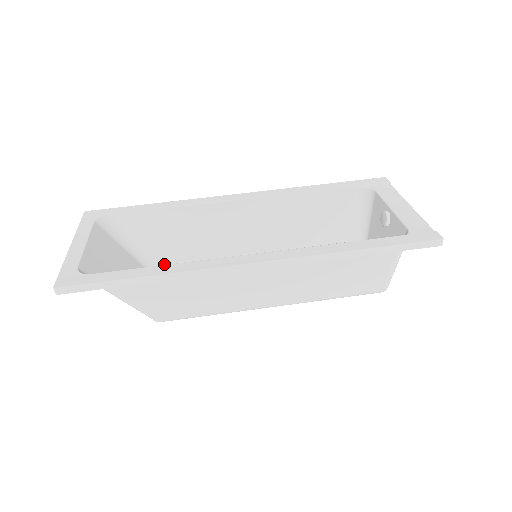
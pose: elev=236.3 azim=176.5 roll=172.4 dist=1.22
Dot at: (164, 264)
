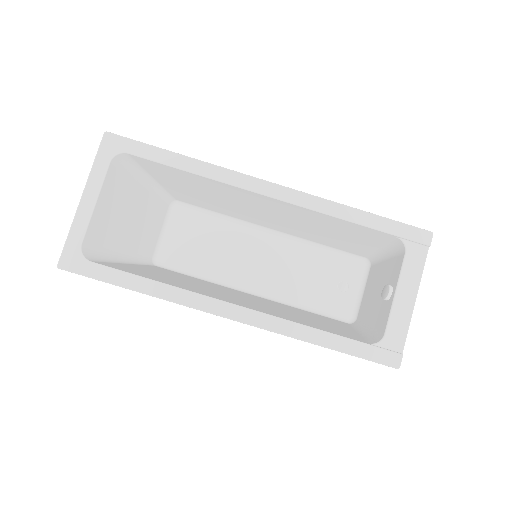
Dot at: (178, 196)
